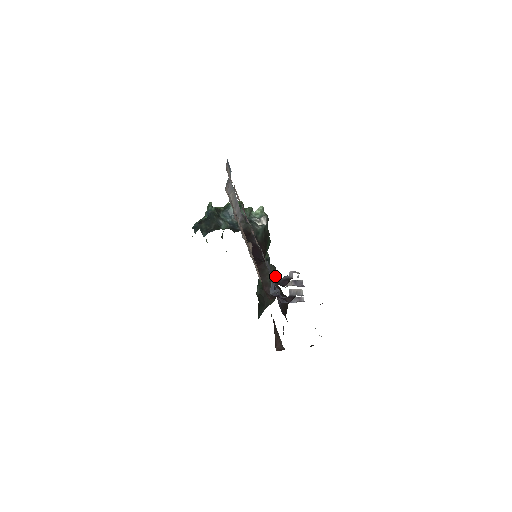
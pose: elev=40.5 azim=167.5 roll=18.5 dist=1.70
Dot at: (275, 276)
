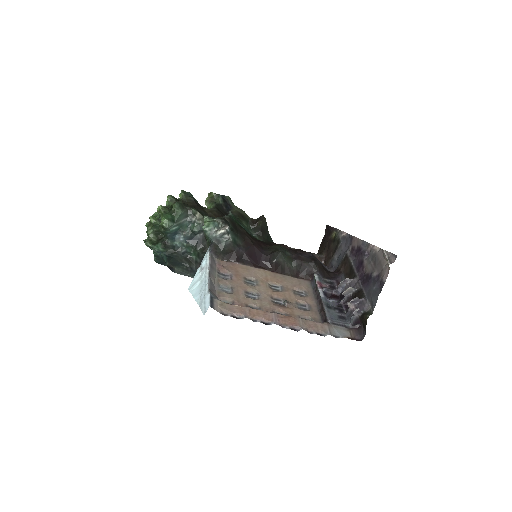
Dot at: (285, 252)
